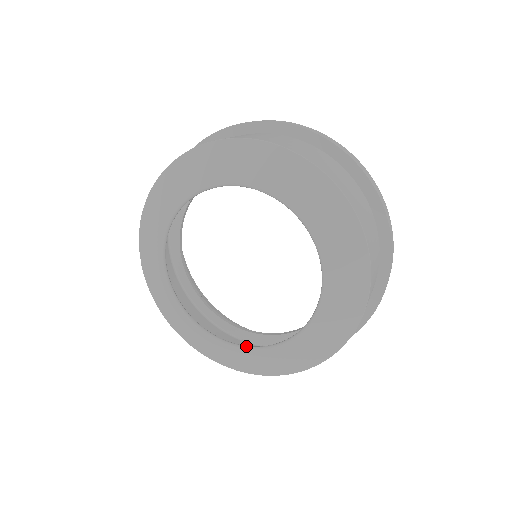
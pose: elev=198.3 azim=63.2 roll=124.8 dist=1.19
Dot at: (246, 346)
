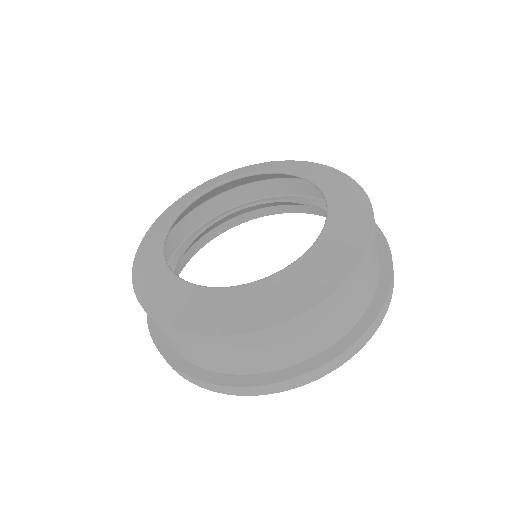
Dot at: (216, 287)
